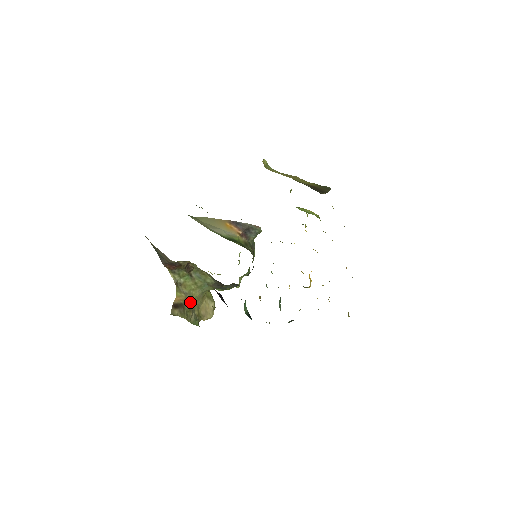
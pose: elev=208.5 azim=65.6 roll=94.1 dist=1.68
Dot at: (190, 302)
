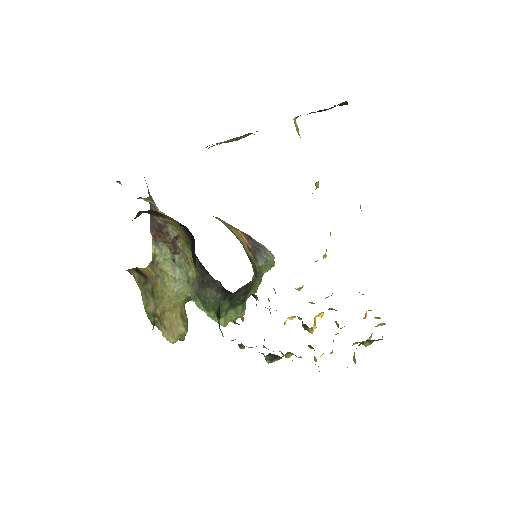
Dot at: (157, 289)
